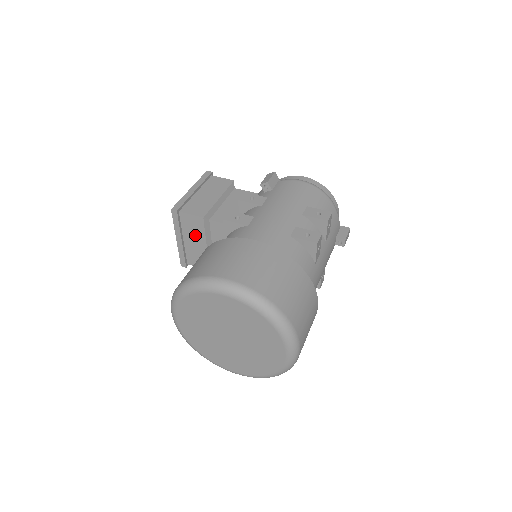
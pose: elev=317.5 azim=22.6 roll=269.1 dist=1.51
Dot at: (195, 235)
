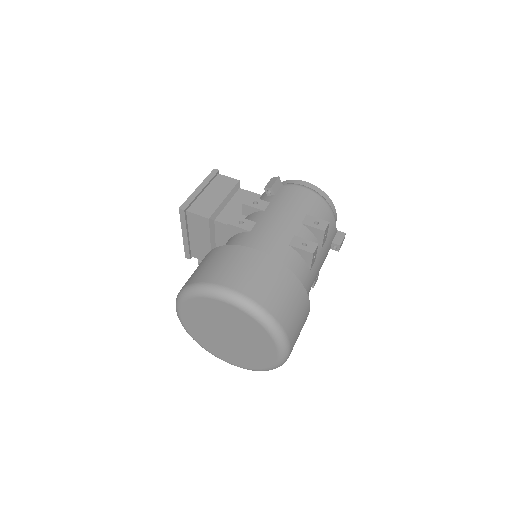
Dot at: (200, 232)
